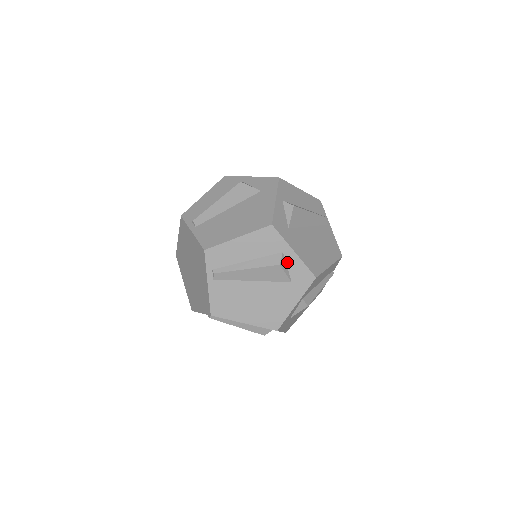
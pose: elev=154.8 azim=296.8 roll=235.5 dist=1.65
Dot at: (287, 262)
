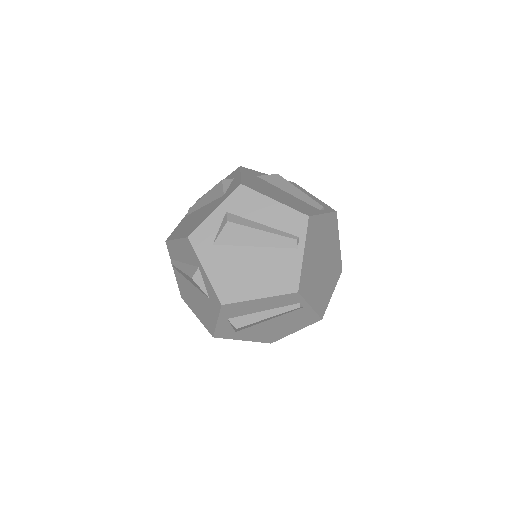
Dot at: (203, 278)
